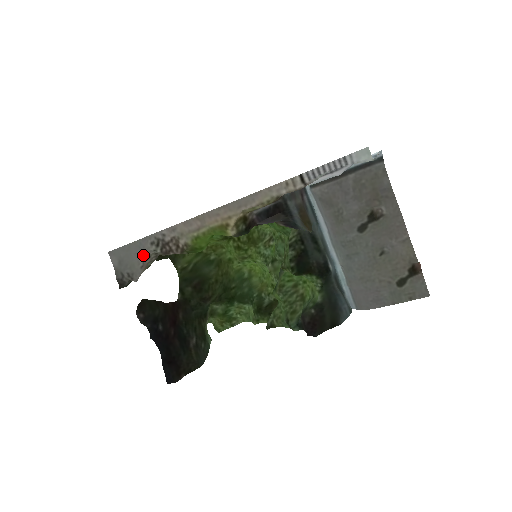
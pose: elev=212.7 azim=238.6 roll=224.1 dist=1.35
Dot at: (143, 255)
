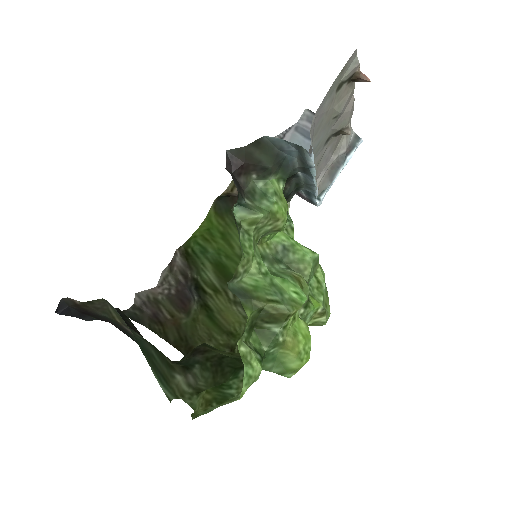
Dot at: (158, 283)
